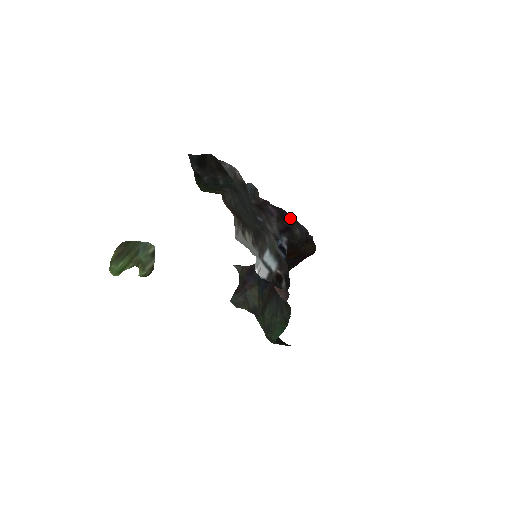
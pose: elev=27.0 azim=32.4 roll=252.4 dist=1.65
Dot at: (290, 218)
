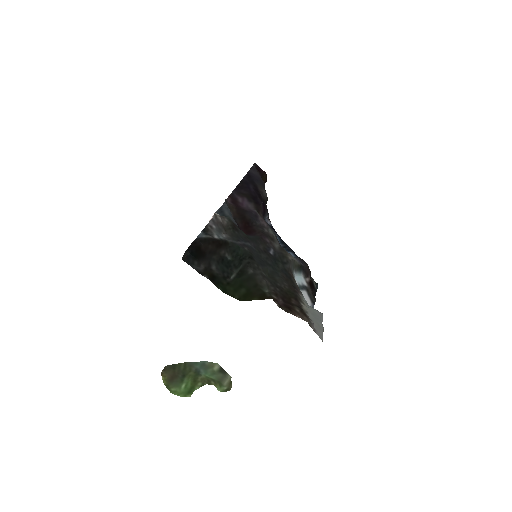
Dot at: (252, 185)
